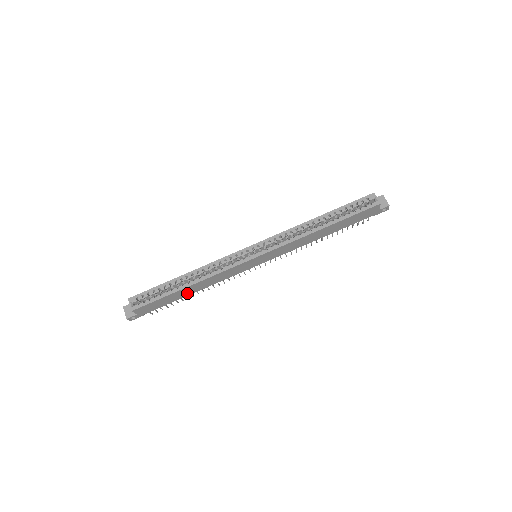
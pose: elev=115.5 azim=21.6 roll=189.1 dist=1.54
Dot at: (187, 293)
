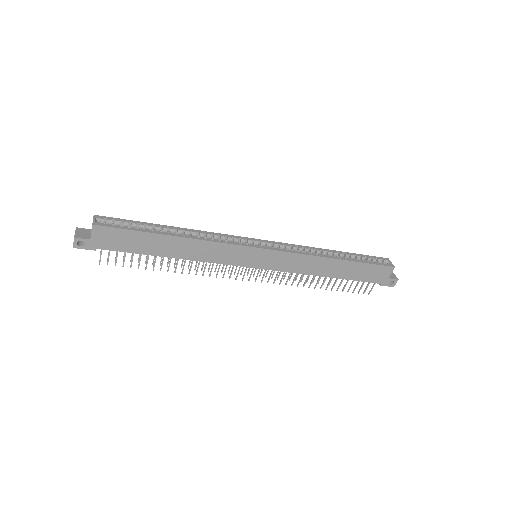
Dot at: (164, 250)
